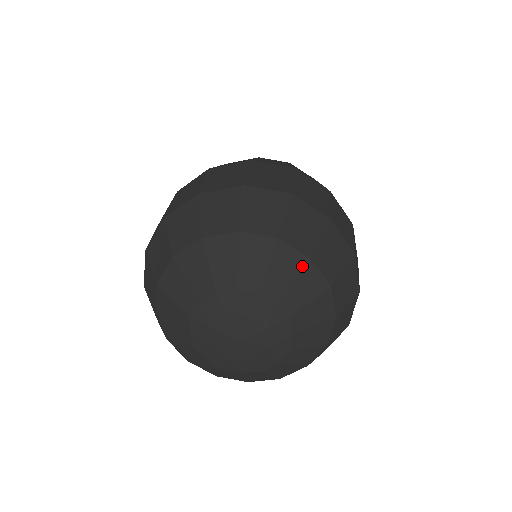
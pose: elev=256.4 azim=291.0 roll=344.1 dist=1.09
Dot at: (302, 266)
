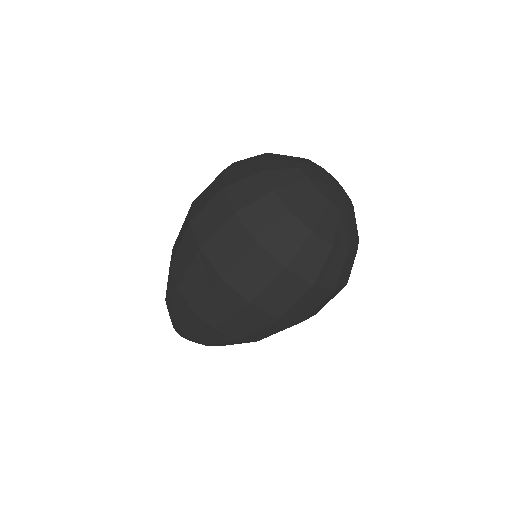
Dot at: occluded
